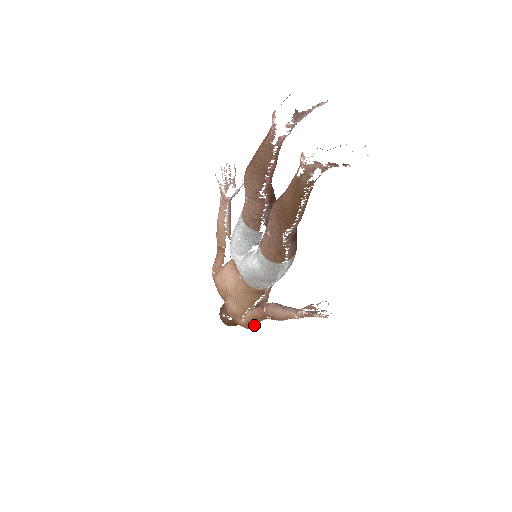
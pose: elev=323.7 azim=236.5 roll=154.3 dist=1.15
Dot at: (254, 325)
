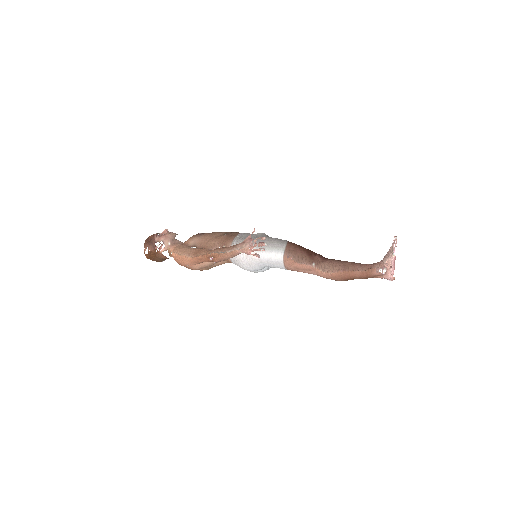
Dot at: occluded
